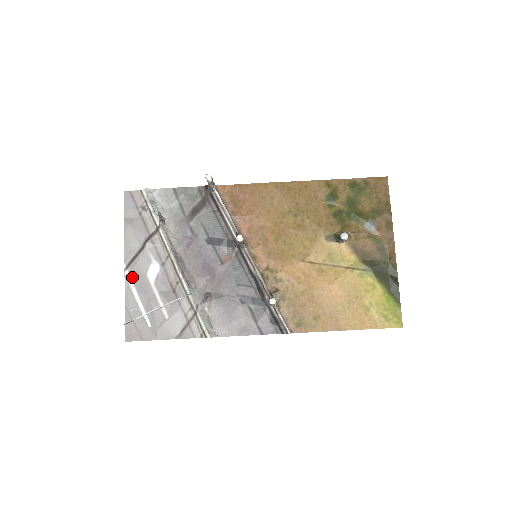
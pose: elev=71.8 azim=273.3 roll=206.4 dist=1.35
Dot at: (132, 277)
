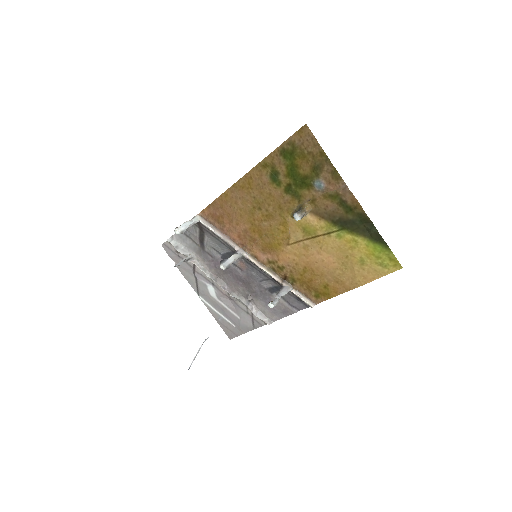
Dot at: (205, 299)
